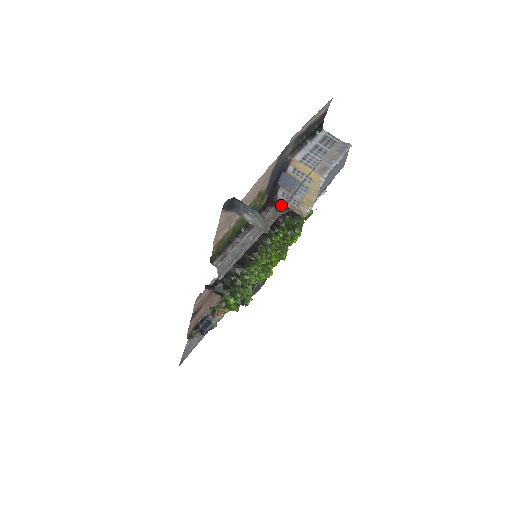
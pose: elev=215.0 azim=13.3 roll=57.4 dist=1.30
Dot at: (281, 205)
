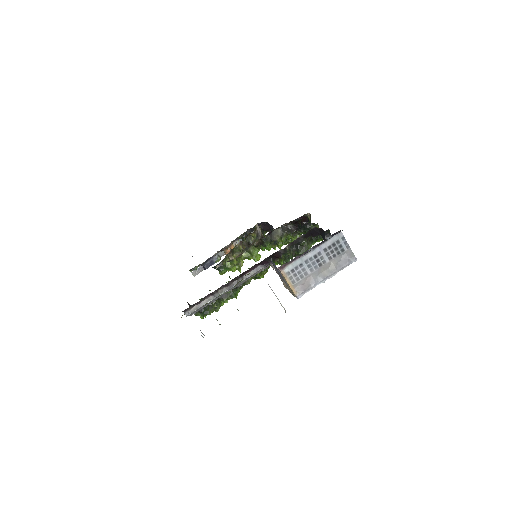
Dot at: occluded
